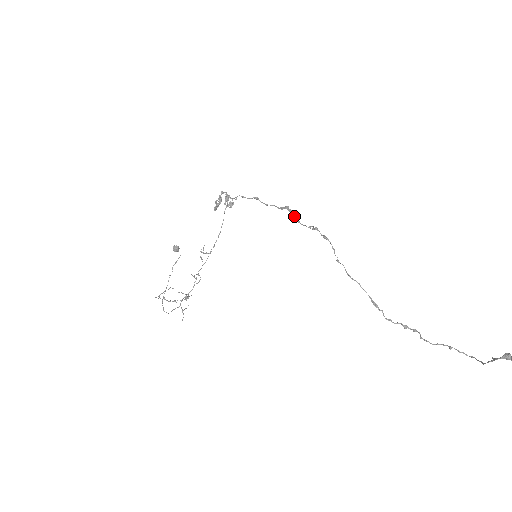
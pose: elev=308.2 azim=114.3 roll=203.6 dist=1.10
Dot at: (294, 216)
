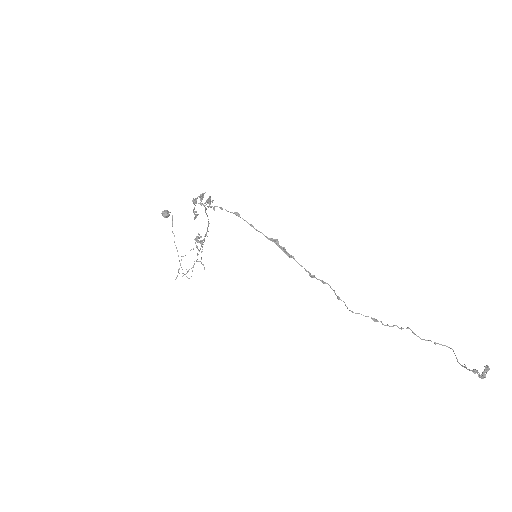
Dot at: (287, 255)
